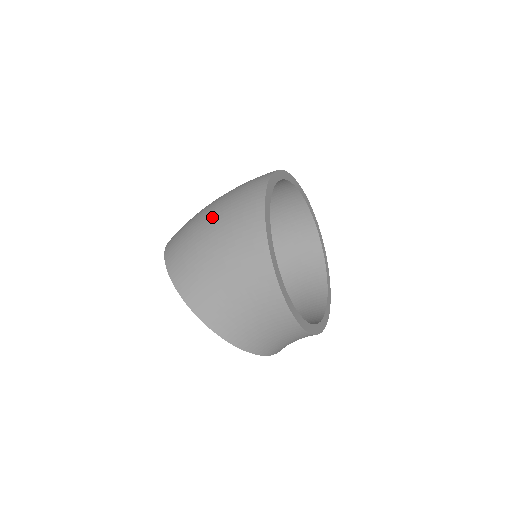
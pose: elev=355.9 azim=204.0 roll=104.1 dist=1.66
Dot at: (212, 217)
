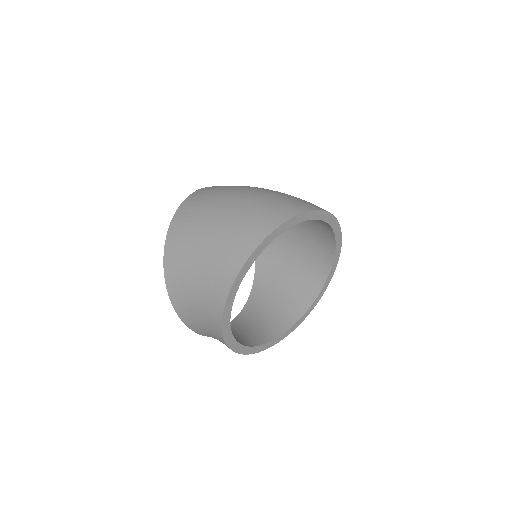
Dot at: (236, 202)
